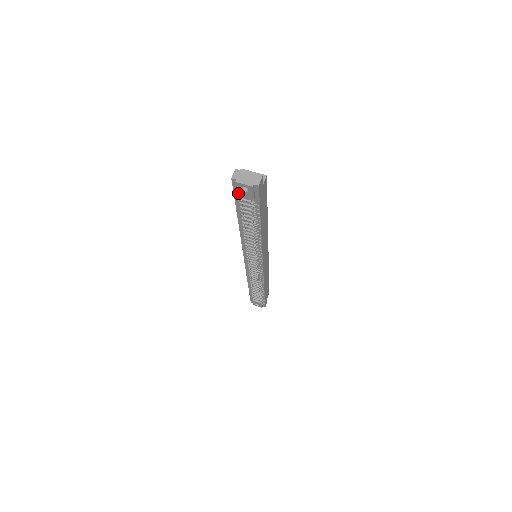
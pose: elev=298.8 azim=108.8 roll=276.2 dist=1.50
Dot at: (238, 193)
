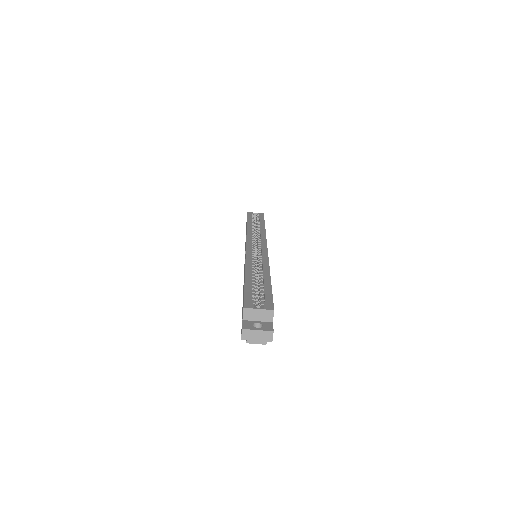
Dot at: occluded
